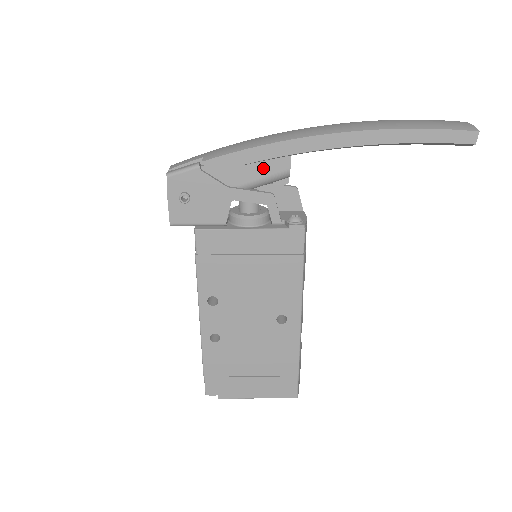
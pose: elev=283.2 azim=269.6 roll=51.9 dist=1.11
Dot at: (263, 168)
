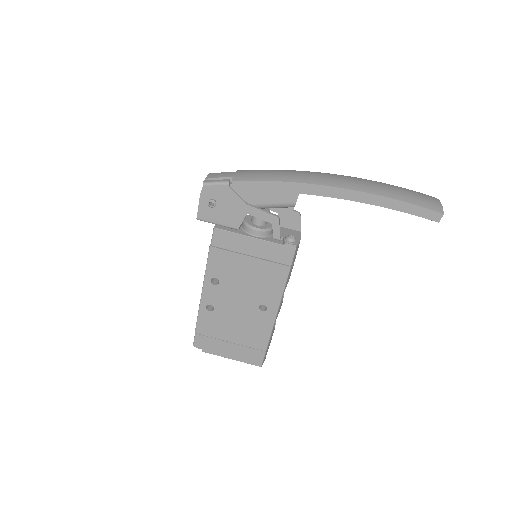
Dot at: (276, 197)
